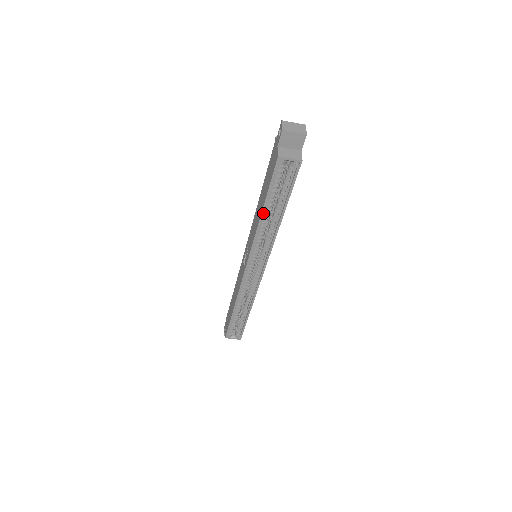
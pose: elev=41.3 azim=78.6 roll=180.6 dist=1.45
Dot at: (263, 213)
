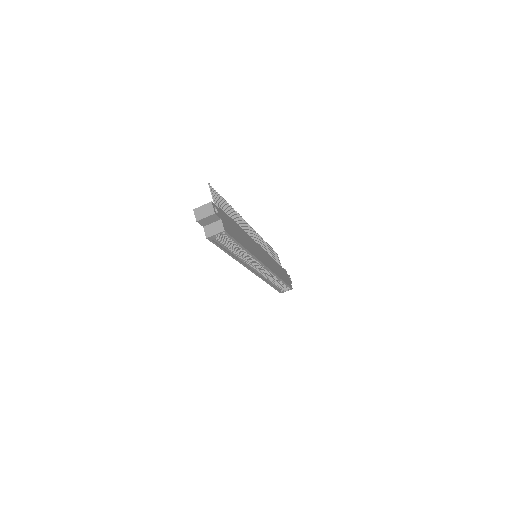
Dot at: (231, 255)
